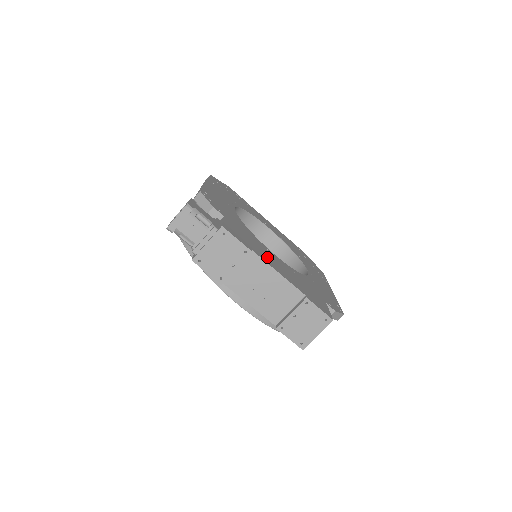
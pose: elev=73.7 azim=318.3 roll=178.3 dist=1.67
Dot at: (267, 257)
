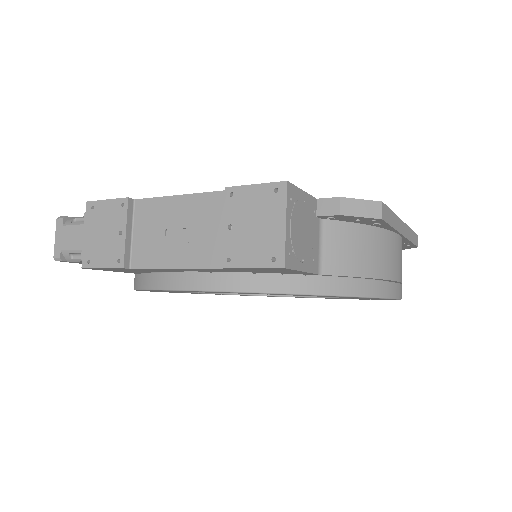
Dot at: occluded
